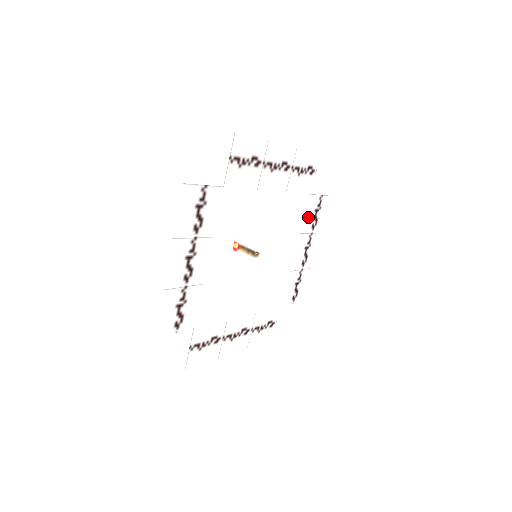
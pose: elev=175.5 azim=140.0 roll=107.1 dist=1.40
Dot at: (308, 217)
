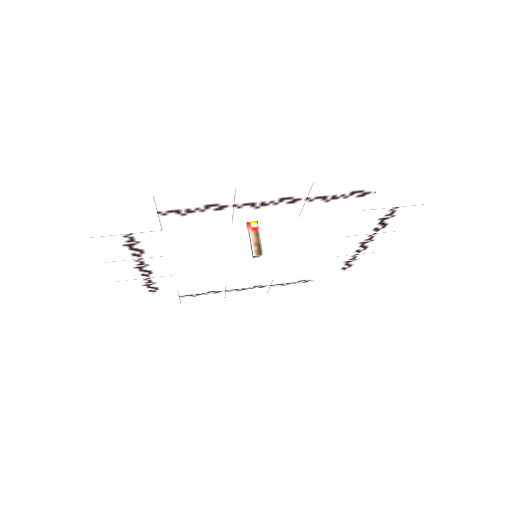
Dot at: (363, 225)
